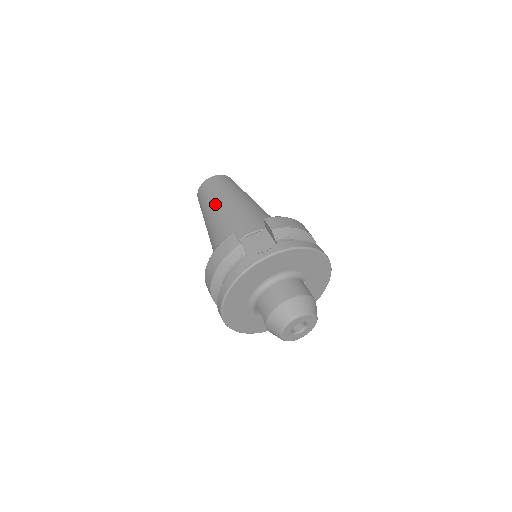
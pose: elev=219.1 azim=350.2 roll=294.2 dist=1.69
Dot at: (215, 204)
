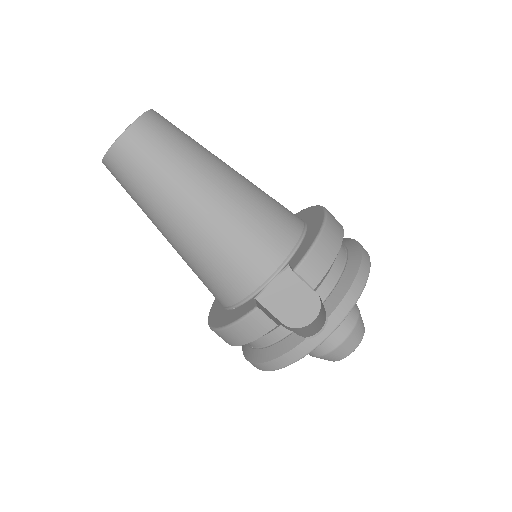
Dot at: (169, 212)
